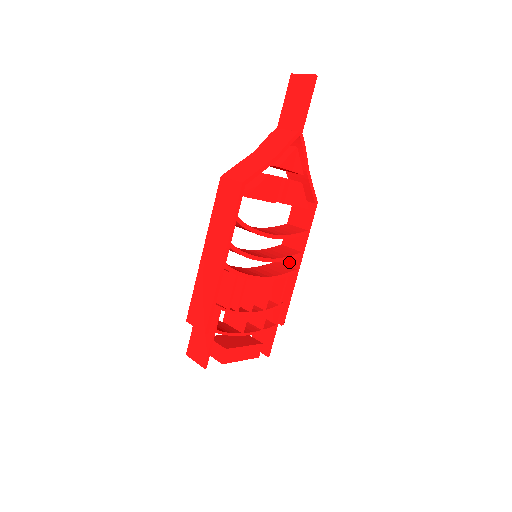
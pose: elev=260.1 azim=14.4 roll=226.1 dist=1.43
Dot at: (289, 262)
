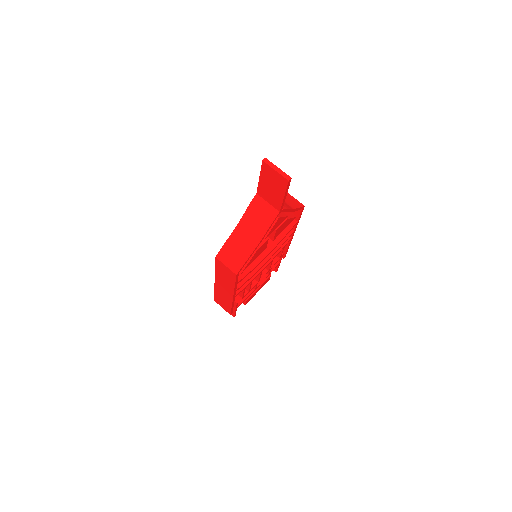
Dot at: occluded
